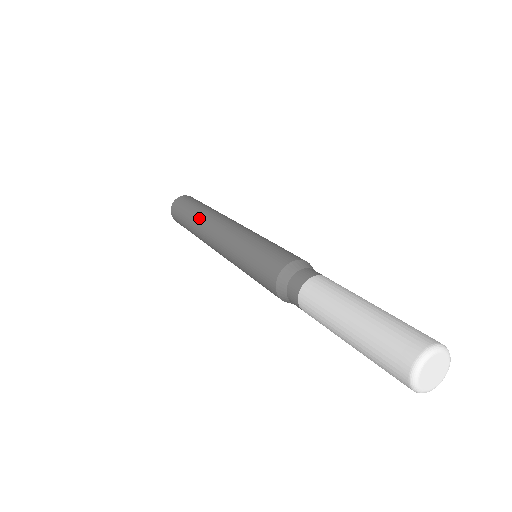
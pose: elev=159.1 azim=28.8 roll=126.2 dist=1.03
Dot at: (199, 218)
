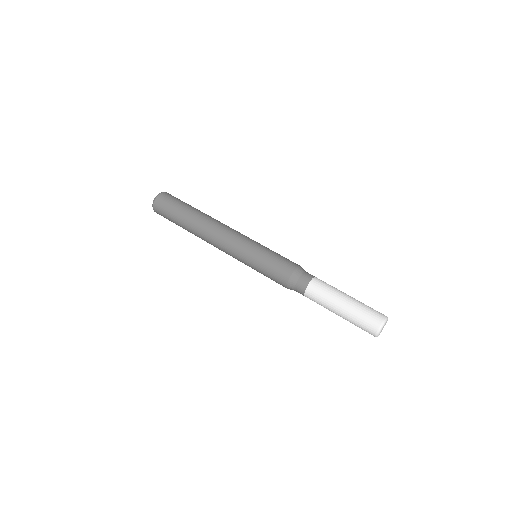
Dot at: (195, 226)
